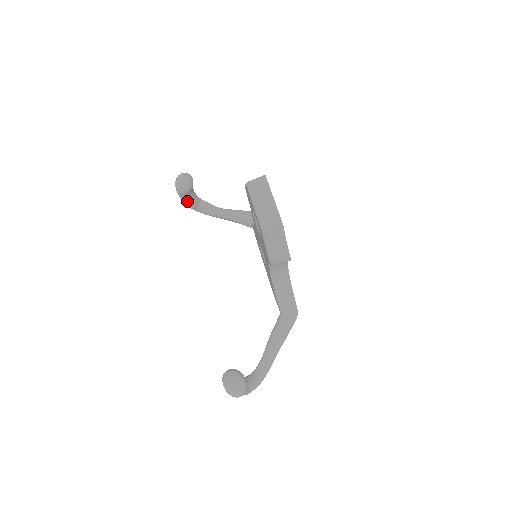
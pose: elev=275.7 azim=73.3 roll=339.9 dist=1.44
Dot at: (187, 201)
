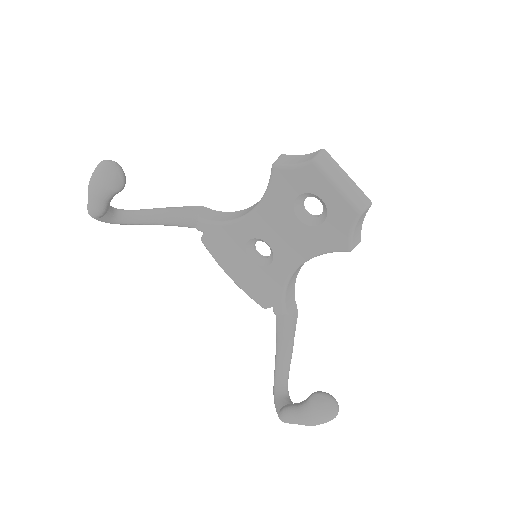
Dot at: (107, 205)
